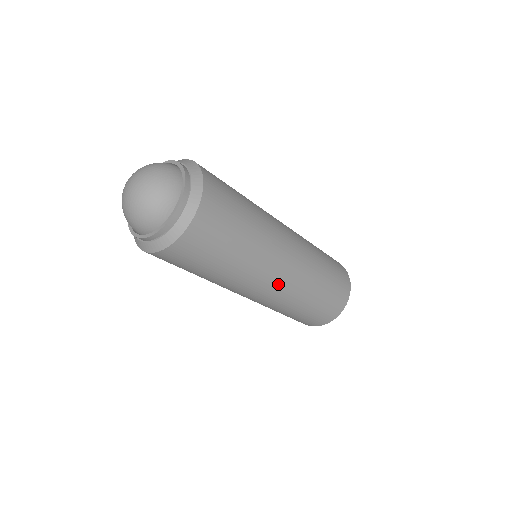
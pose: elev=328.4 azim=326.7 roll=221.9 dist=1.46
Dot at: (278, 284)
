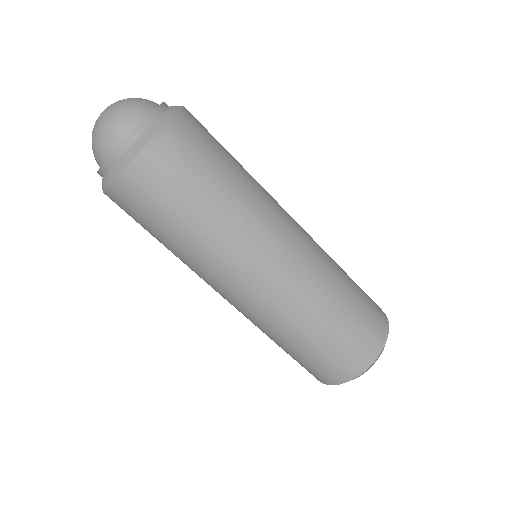
Dot at: (276, 271)
